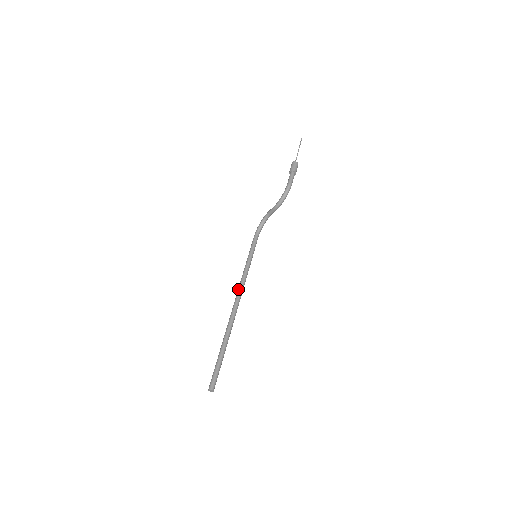
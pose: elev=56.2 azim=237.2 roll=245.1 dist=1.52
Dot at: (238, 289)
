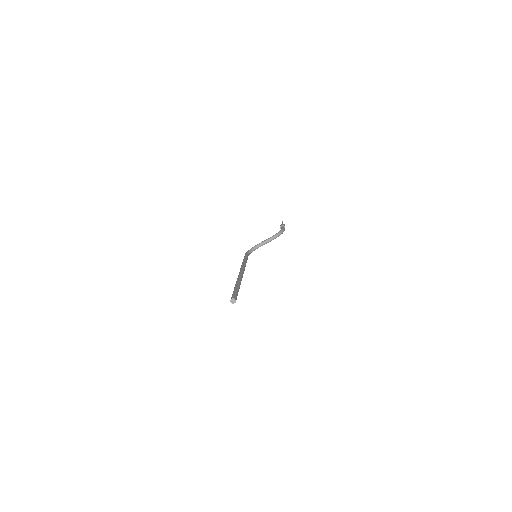
Dot at: (241, 267)
